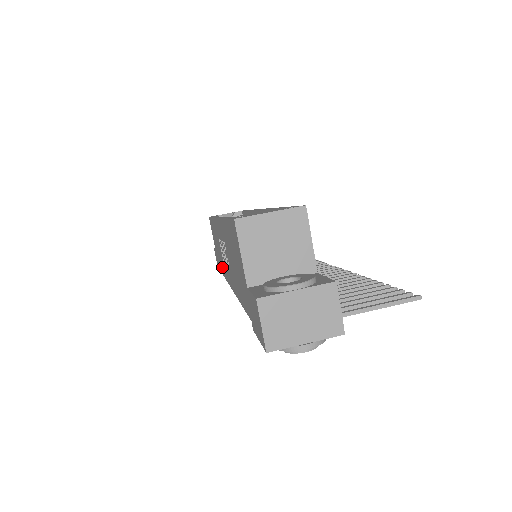
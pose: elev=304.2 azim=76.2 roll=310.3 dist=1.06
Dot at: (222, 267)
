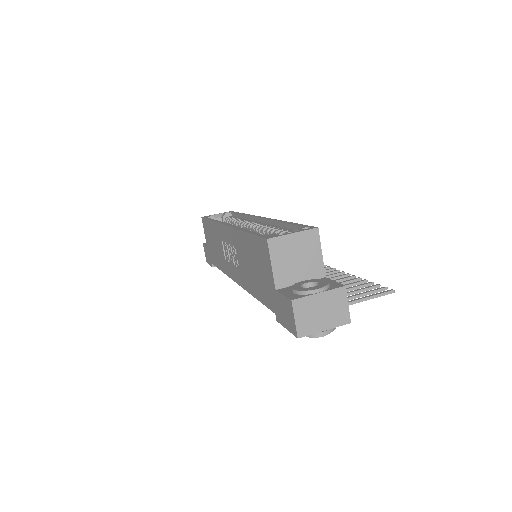
Dot at: (220, 263)
